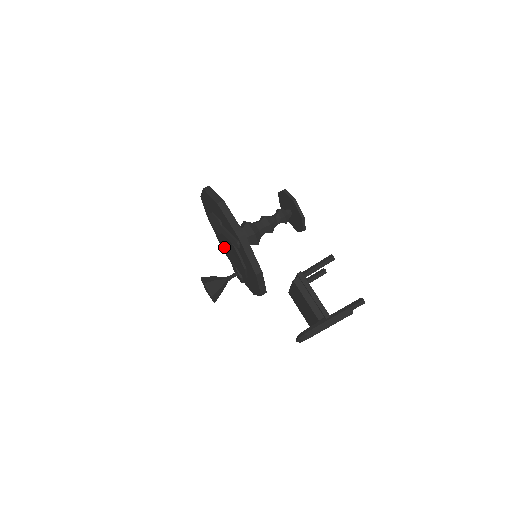
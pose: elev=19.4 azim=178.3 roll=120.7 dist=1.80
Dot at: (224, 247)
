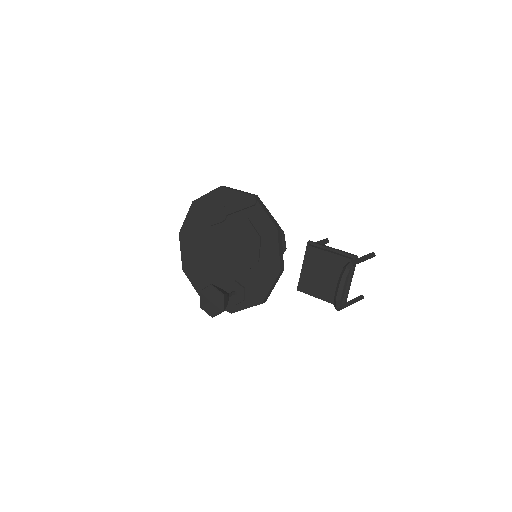
Dot at: (208, 285)
